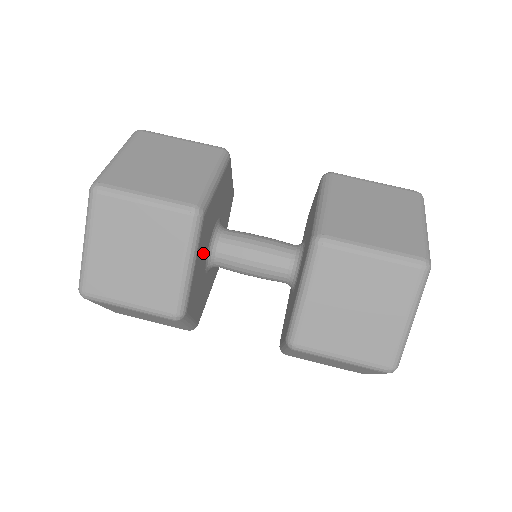
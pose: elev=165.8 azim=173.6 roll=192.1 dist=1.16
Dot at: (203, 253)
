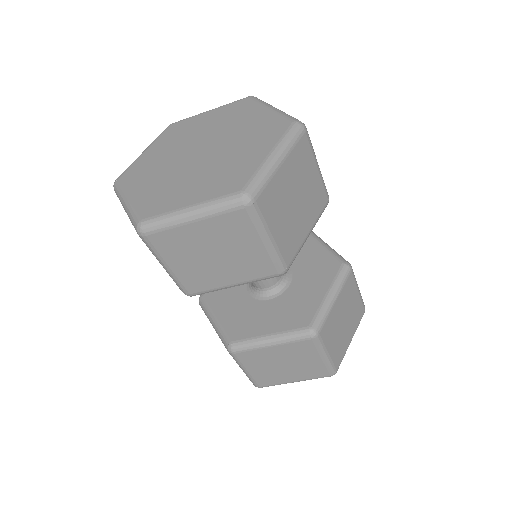
Dot at: occluded
